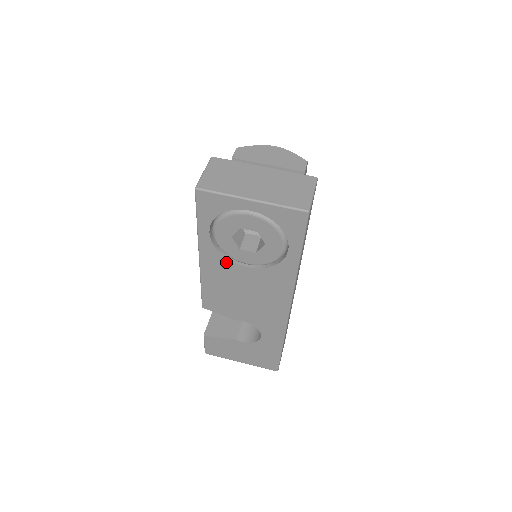
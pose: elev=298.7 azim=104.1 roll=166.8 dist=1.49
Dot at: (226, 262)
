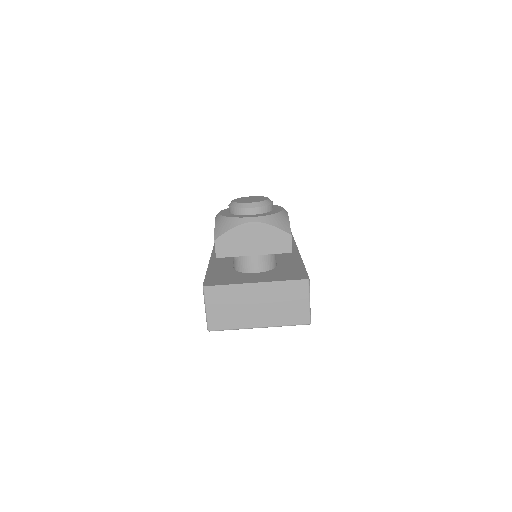
Dot at: occluded
